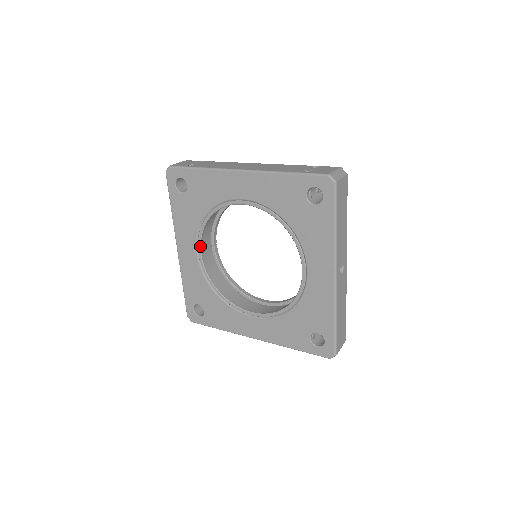
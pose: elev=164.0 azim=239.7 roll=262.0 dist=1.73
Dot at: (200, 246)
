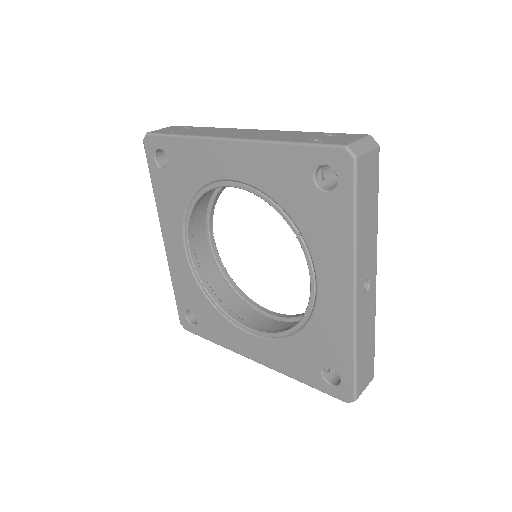
Dot at: (187, 239)
